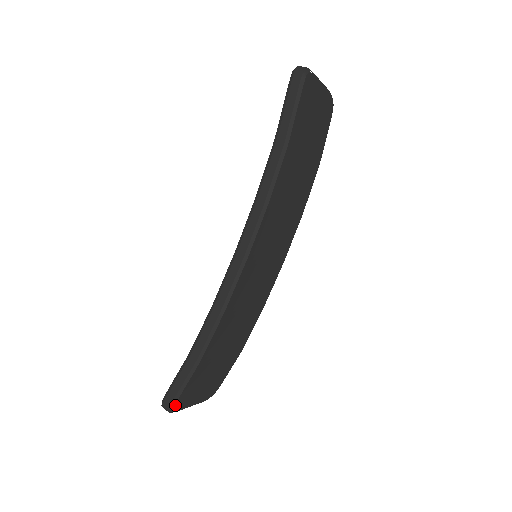
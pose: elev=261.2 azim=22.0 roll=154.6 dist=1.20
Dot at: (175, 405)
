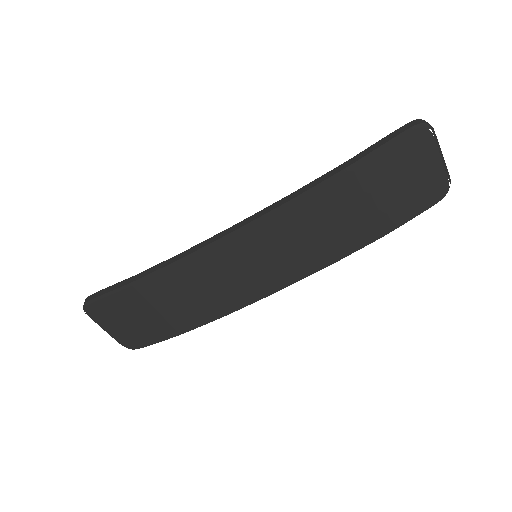
Dot at: (90, 305)
